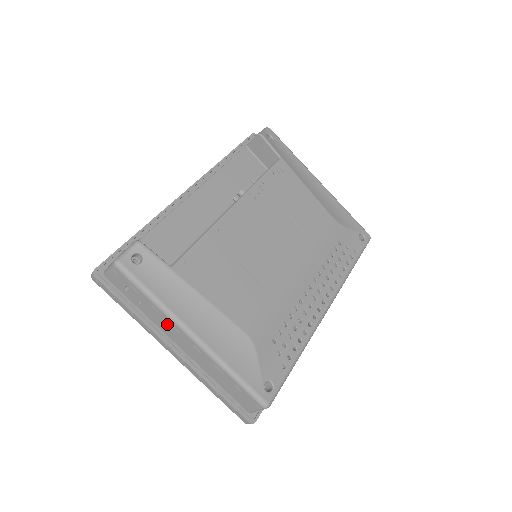
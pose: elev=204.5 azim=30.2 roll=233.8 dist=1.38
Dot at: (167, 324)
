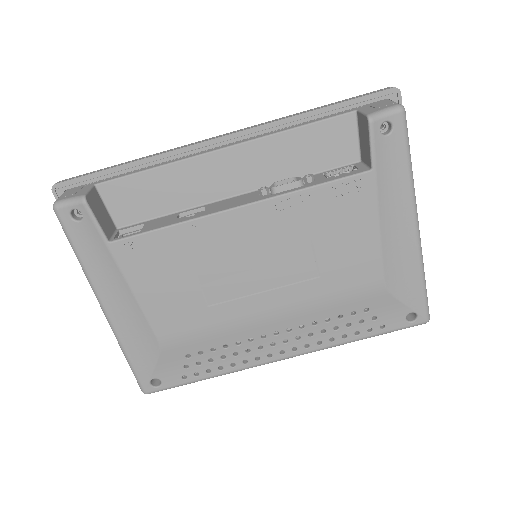
Dot at: occluded
